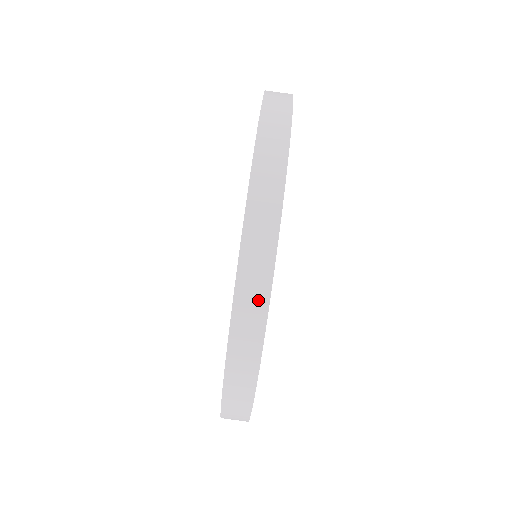
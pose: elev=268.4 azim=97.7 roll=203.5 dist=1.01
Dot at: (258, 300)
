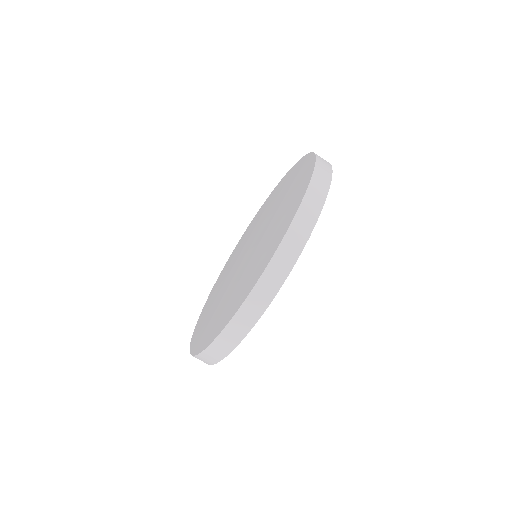
Dot at: (211, 360)
